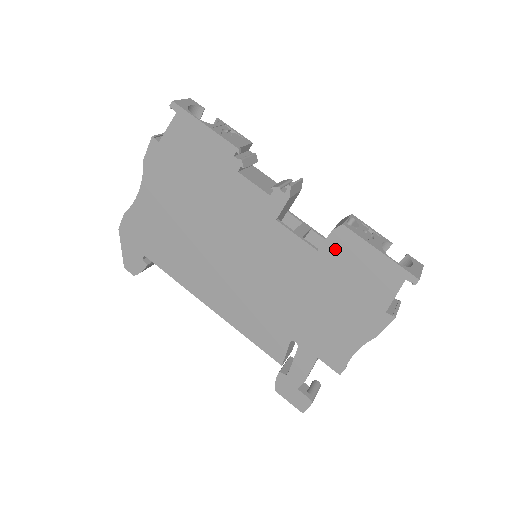
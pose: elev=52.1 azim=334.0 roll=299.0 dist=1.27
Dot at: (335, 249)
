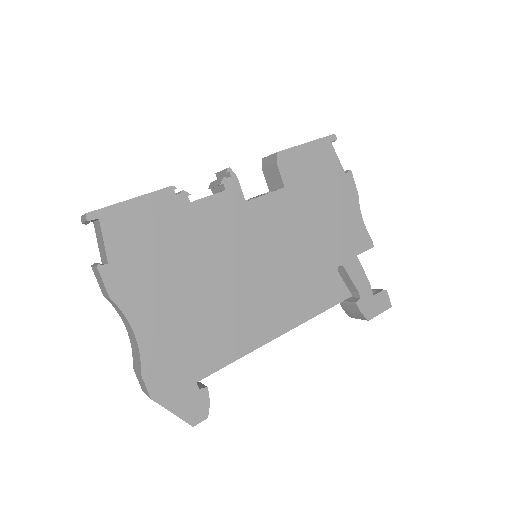
Dot at: (290, 173)
